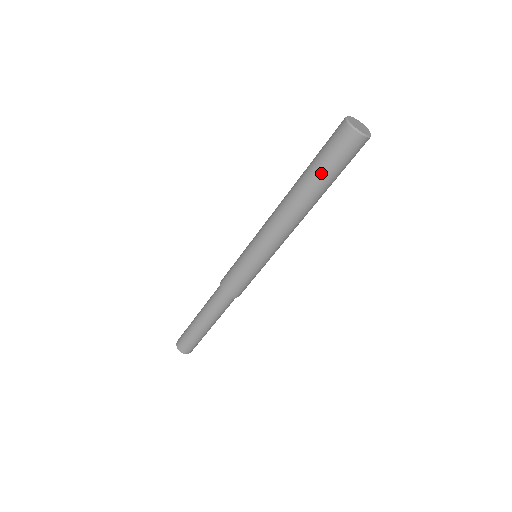
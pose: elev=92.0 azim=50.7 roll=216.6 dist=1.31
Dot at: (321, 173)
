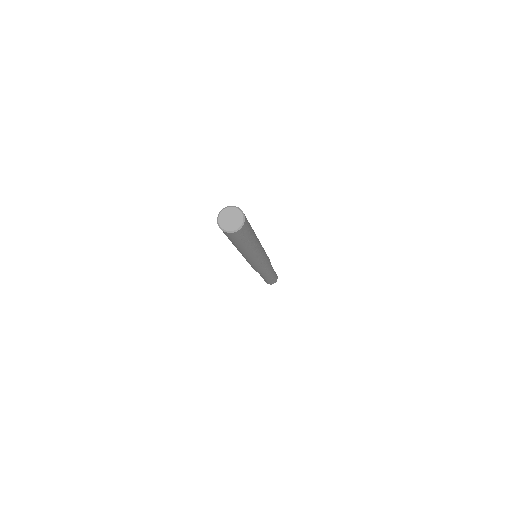
Dot at: (241, 244)
